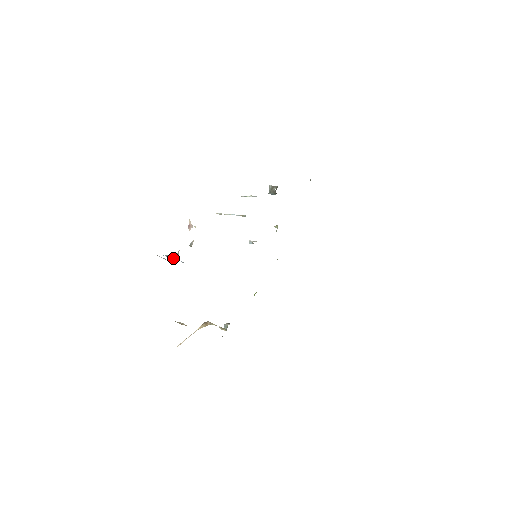
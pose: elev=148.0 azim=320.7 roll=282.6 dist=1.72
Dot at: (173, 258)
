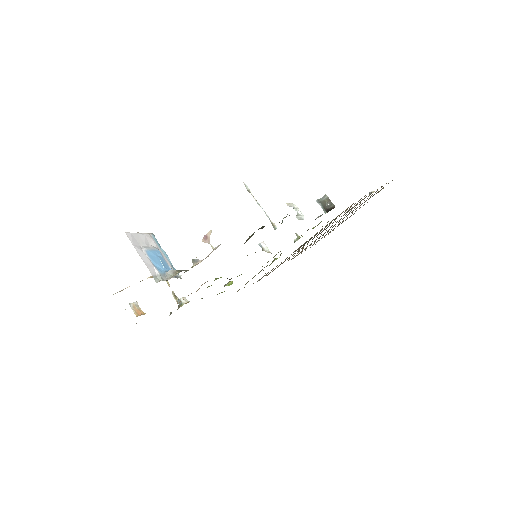
Dot at: (165, 278)
